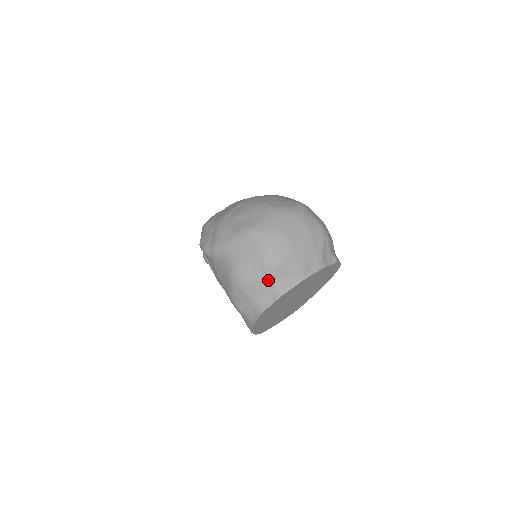
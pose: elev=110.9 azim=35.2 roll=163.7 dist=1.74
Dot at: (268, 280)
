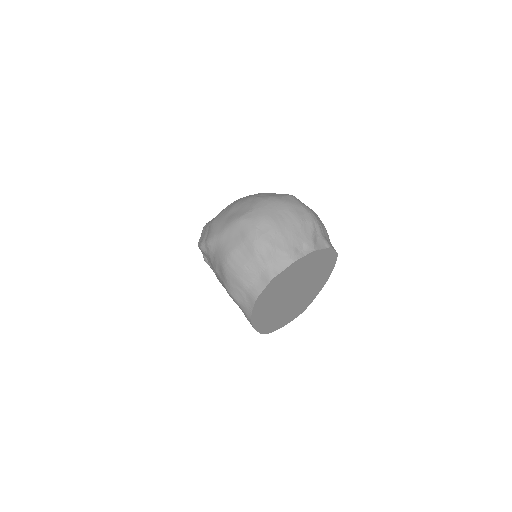
Dot at: (258, 264)
